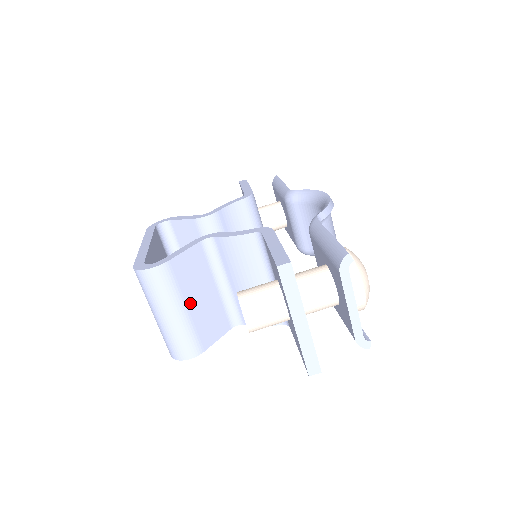
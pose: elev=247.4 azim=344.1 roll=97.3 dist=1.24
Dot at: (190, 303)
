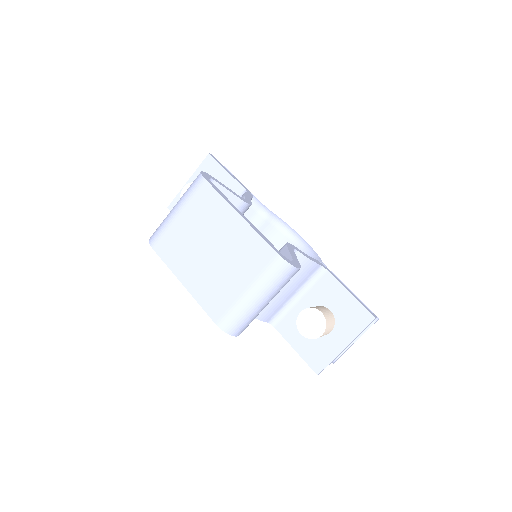
Dot at: occluded
